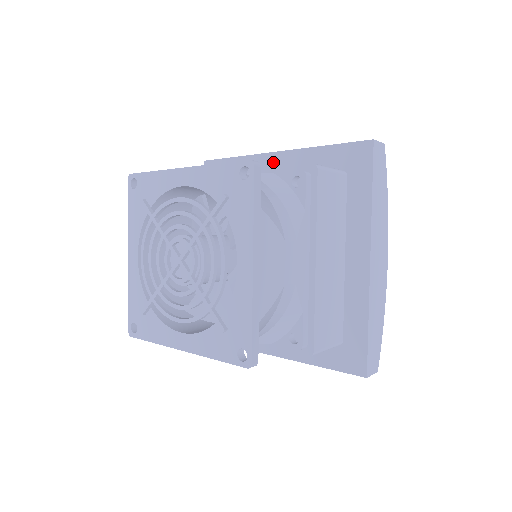
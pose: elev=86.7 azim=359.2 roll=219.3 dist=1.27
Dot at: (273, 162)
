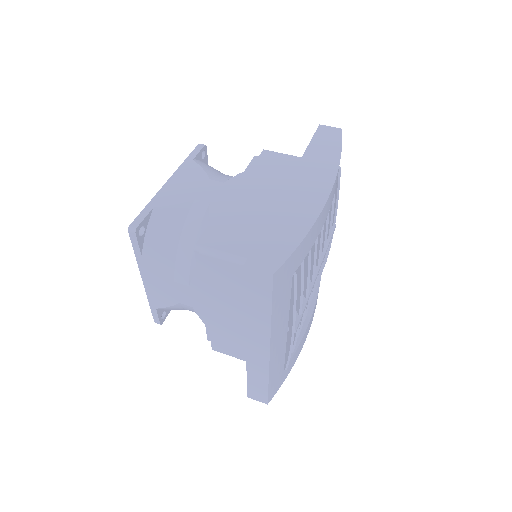
Dot at: occluded
